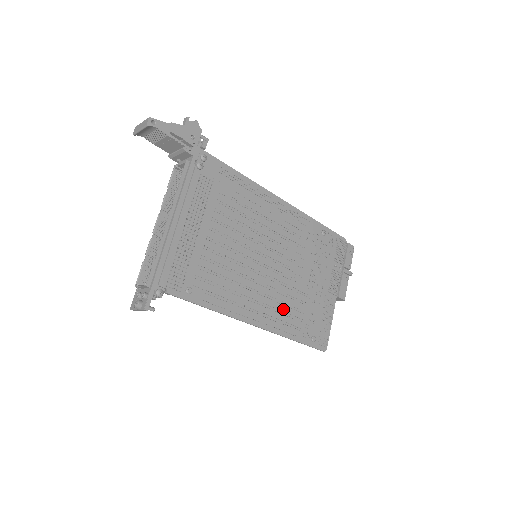
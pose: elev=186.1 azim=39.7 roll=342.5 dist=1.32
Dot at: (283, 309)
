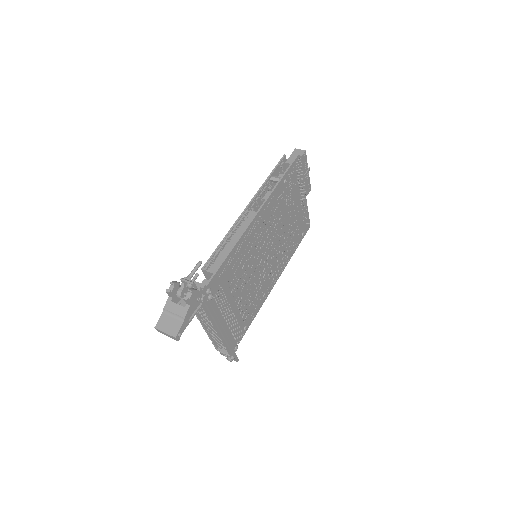
Dot at: (284, 253)
